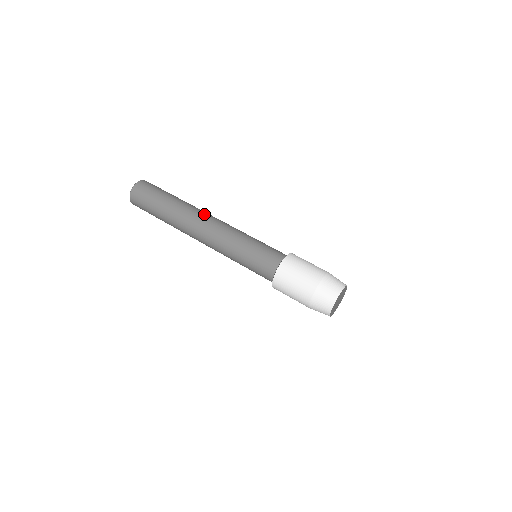
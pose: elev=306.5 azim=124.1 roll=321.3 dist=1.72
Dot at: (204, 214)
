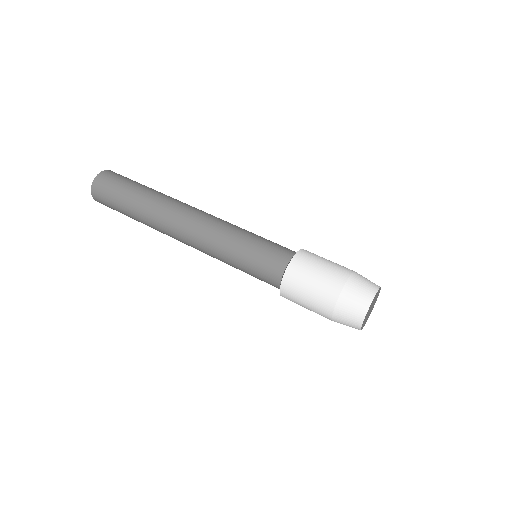
Dot at: (176, 217)
